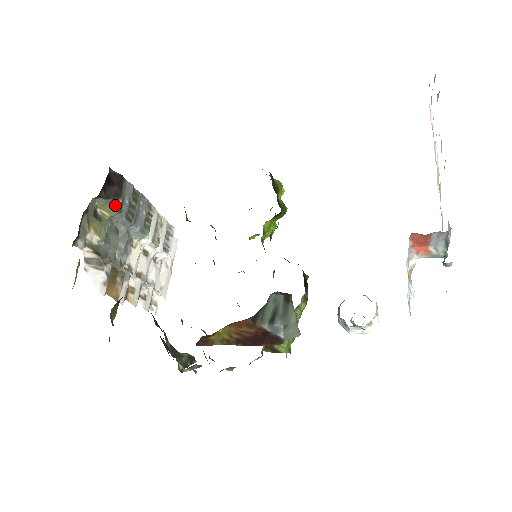
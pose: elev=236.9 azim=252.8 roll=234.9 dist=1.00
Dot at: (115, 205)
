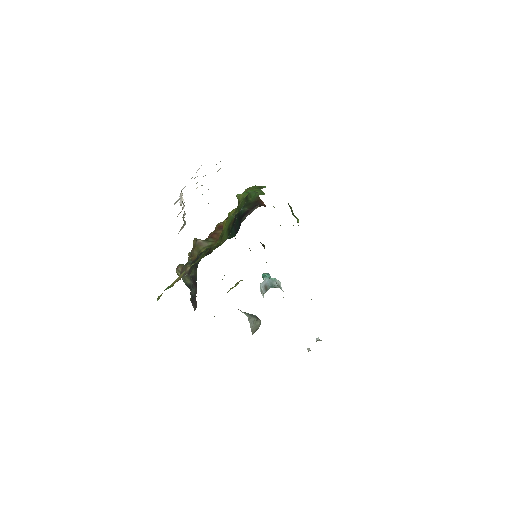
Dot at: occluded
